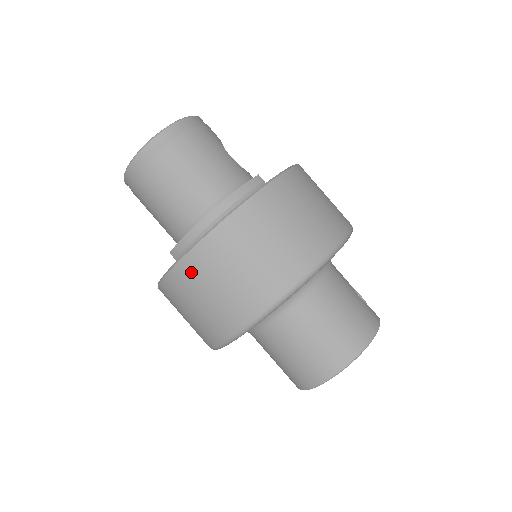
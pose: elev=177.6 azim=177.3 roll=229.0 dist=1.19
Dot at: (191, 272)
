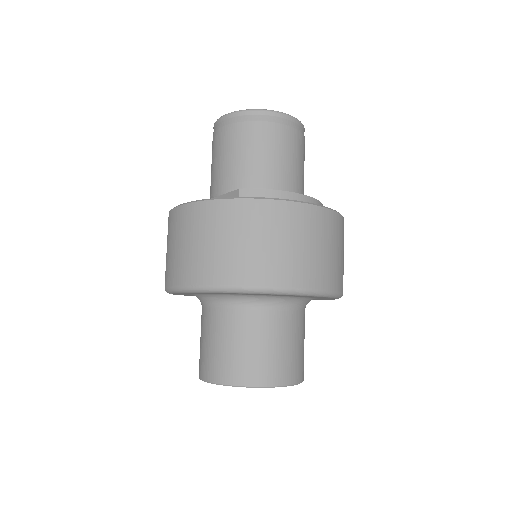
Dot at: (272, 215)
